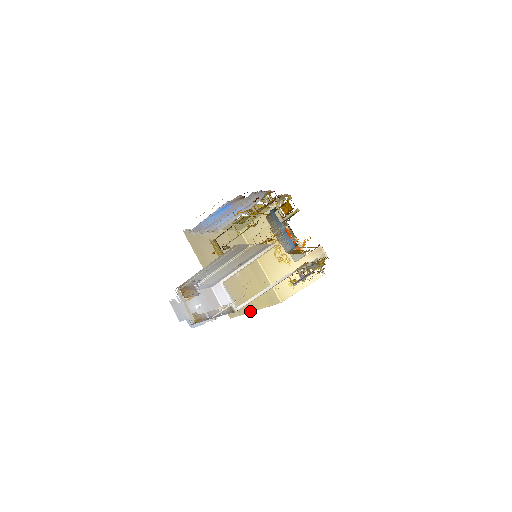
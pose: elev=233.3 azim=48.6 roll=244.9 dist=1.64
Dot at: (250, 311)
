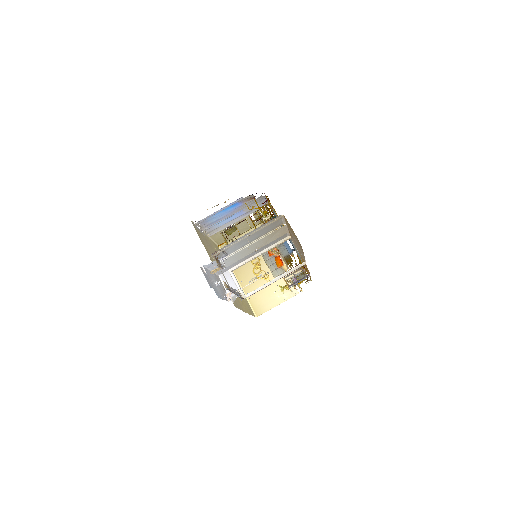
Dot at: (243, 310)
